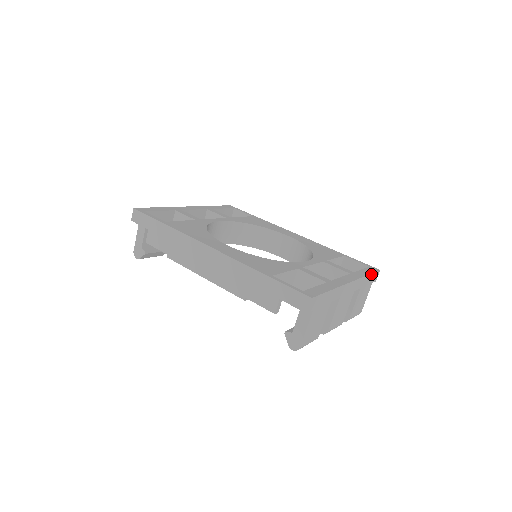
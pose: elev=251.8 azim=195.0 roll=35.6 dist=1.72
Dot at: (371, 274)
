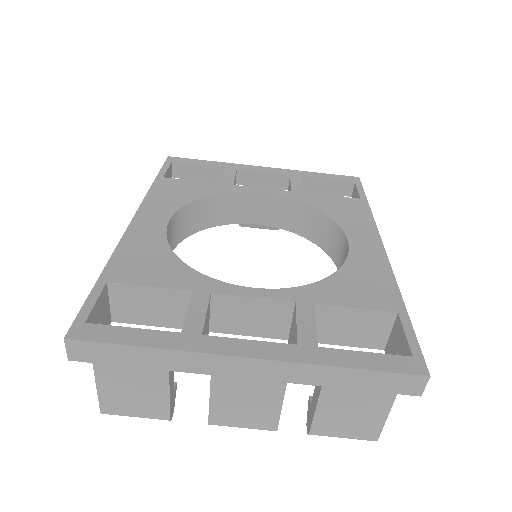
Dot at: (371, 371)
